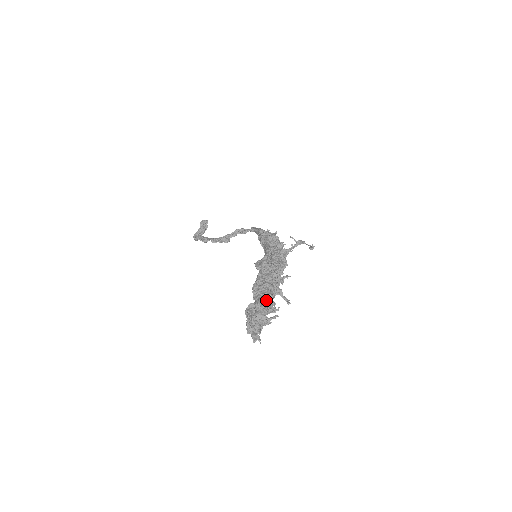
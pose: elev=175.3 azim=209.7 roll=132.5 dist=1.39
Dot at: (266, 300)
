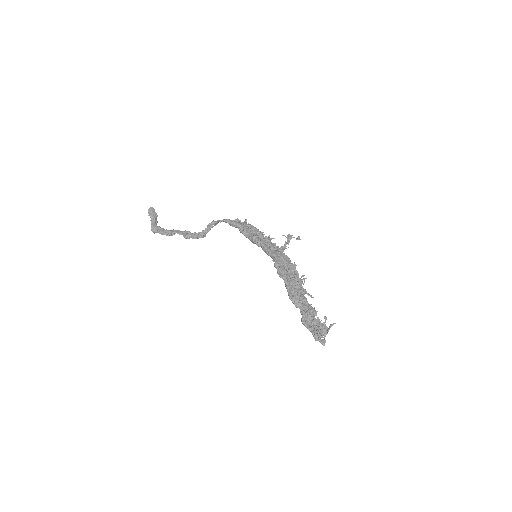
Dot at: (309, 307)
